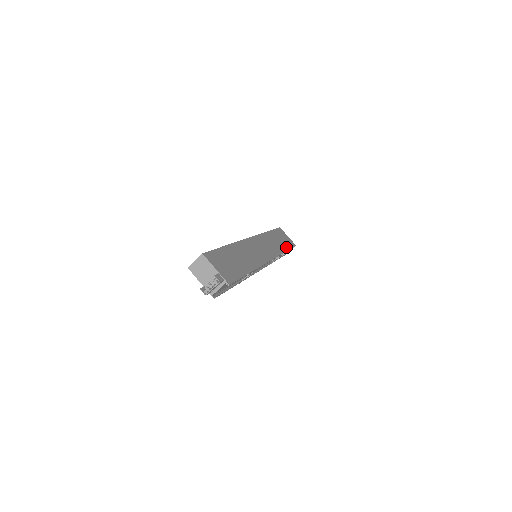
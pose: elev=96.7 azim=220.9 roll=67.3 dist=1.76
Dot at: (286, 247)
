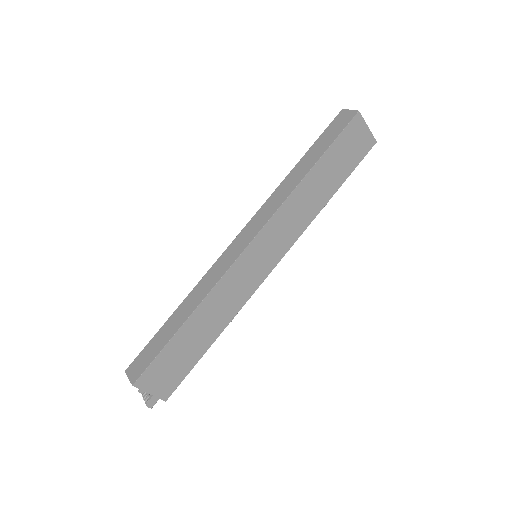
Dot at: (339, 181)
